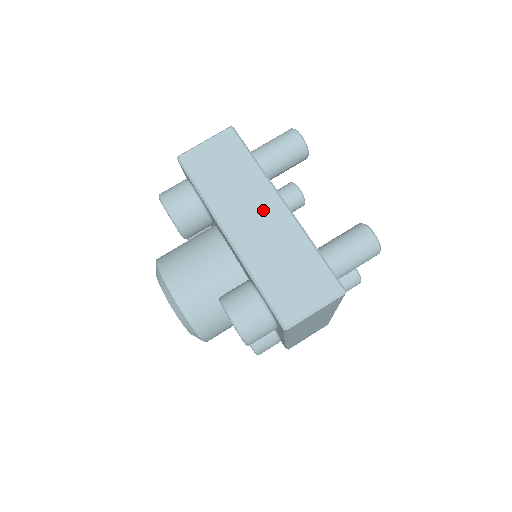
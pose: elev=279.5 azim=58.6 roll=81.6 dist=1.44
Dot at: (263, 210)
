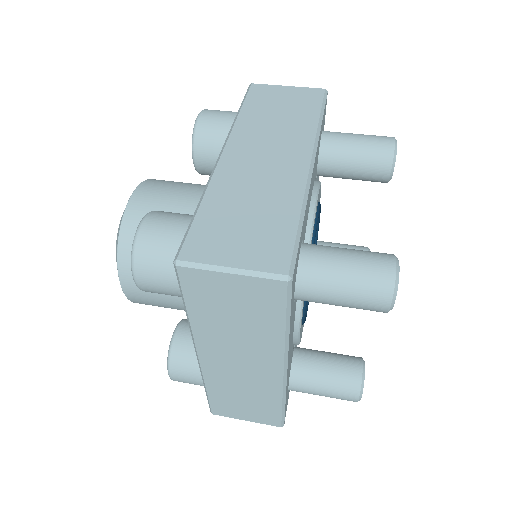
Dot at: (282, 154)
